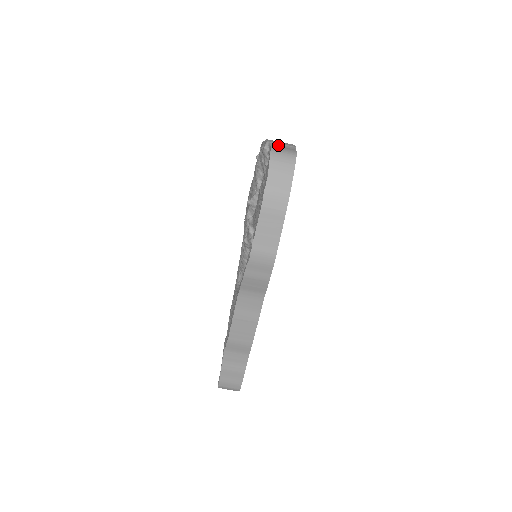
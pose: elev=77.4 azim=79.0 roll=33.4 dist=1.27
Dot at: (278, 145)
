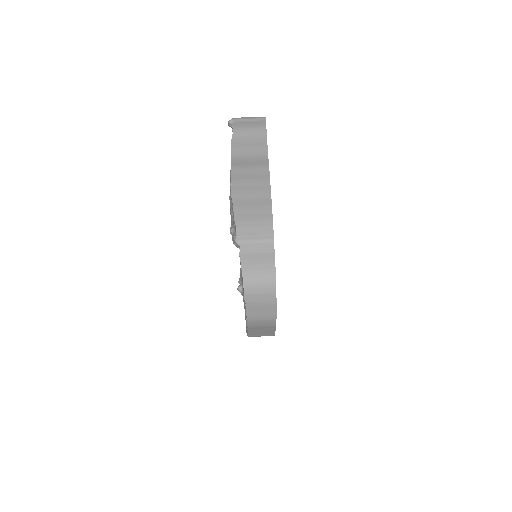
Dot at: (251, 249)
